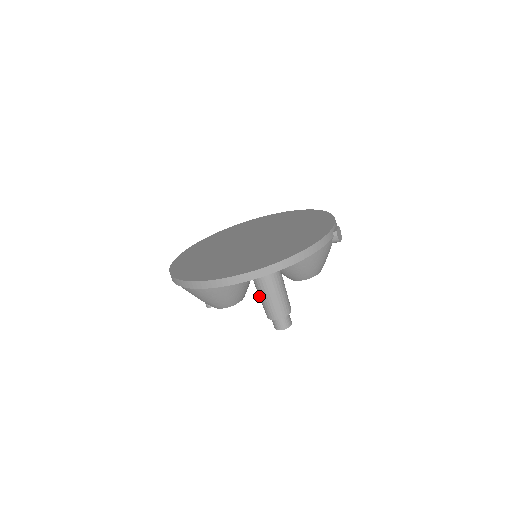
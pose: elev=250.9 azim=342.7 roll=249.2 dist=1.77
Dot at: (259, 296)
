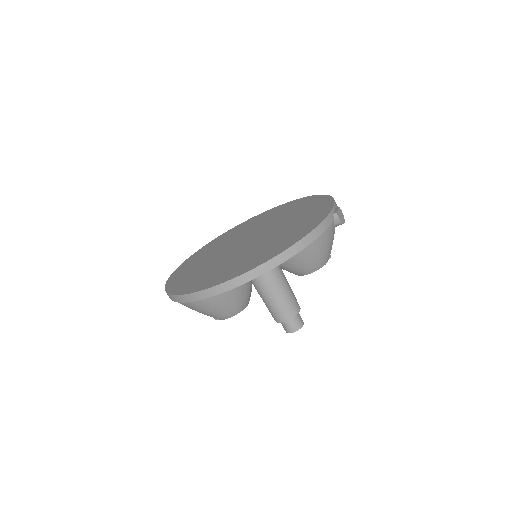
Dot at: occluded
